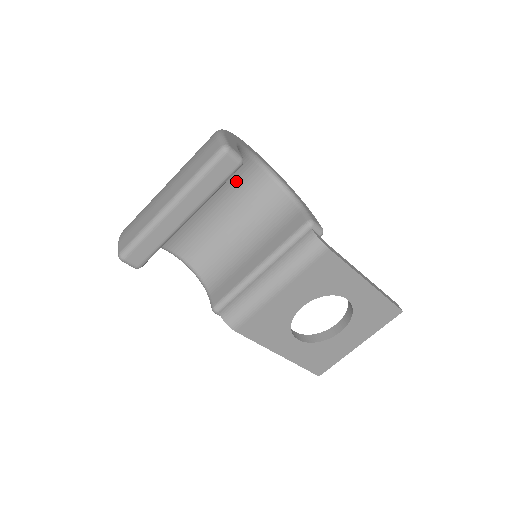
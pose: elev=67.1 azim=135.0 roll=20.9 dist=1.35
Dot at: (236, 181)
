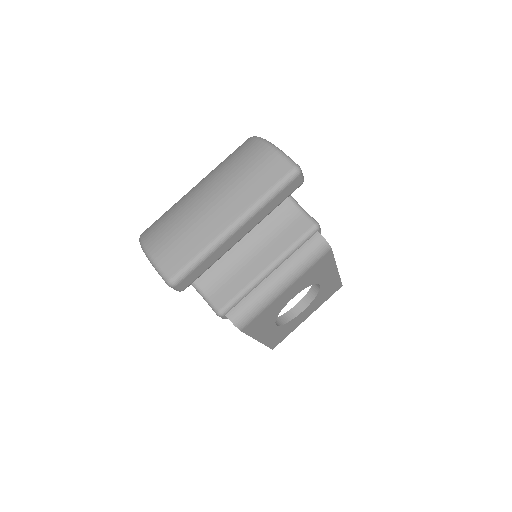
Dot at: occluded
